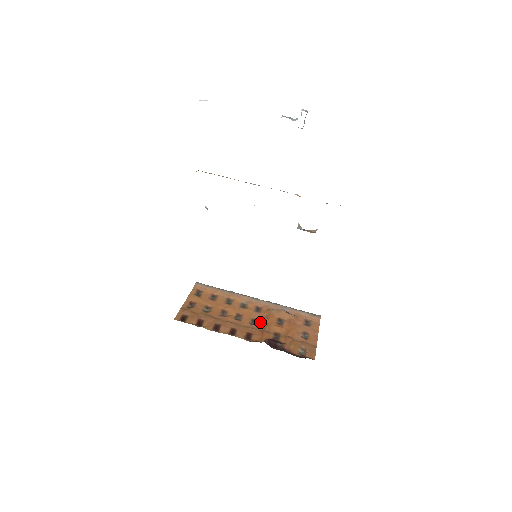
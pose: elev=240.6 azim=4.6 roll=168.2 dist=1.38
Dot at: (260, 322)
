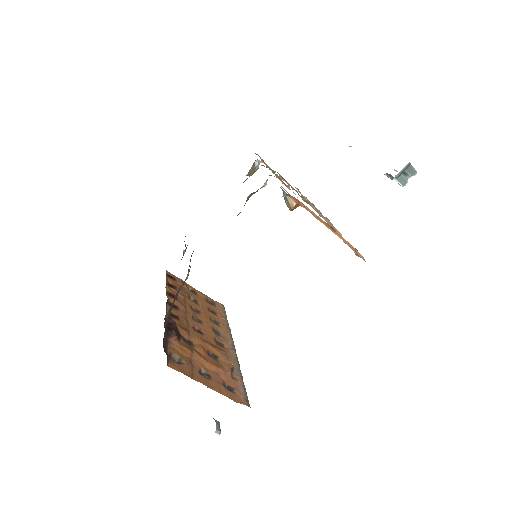
Dot at: (201, 335)
